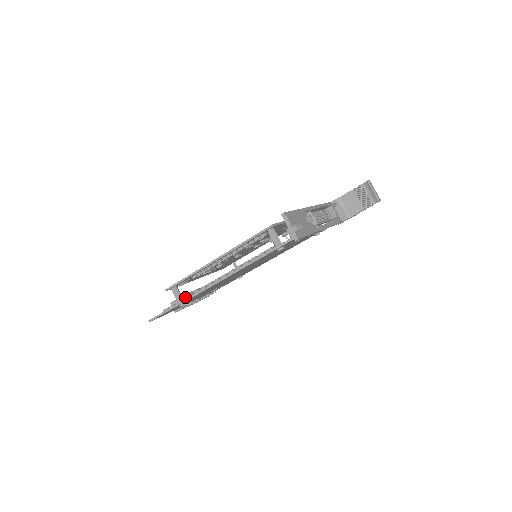
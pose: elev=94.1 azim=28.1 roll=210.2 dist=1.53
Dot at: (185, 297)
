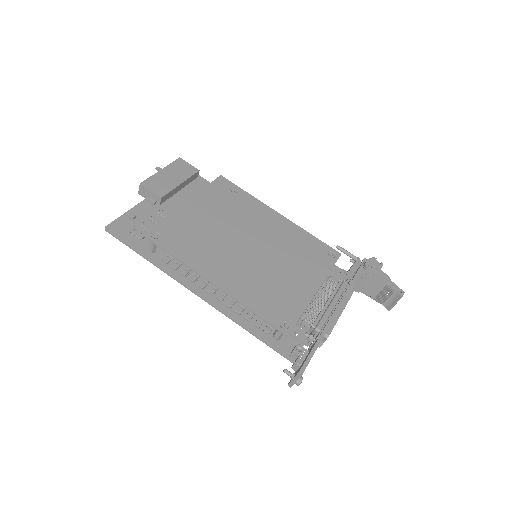
Dot at: (160, 200)
